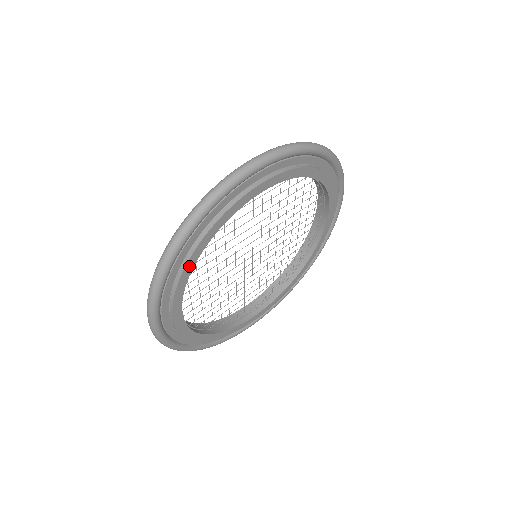
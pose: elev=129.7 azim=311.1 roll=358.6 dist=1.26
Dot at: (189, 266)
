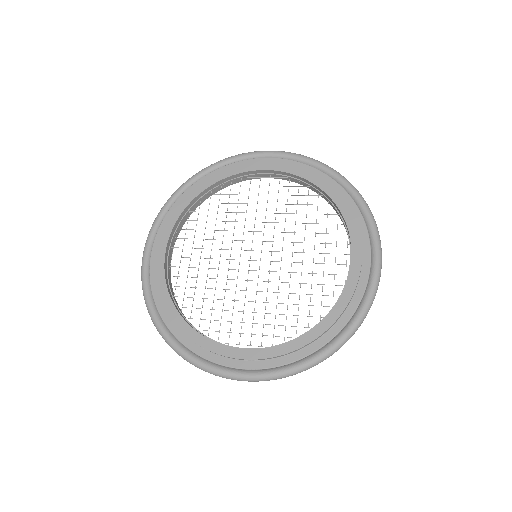
Dot at: (189, 198)
